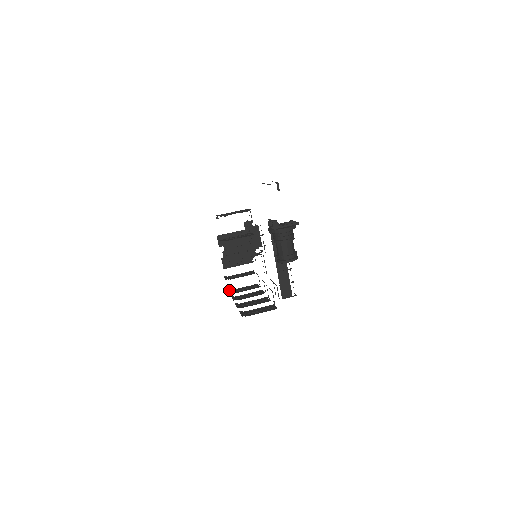
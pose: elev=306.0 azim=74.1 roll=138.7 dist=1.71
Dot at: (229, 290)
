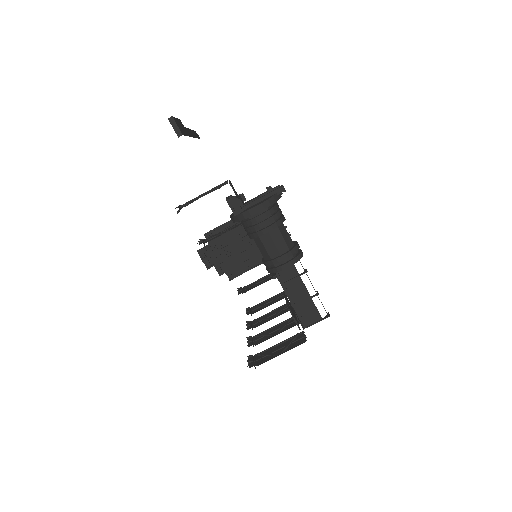
Dot at: (247, 308)
